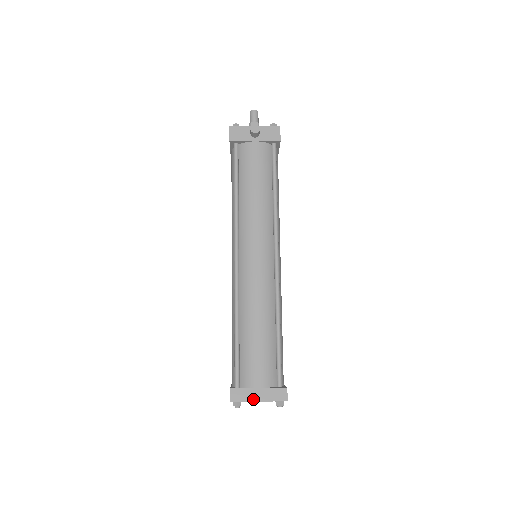
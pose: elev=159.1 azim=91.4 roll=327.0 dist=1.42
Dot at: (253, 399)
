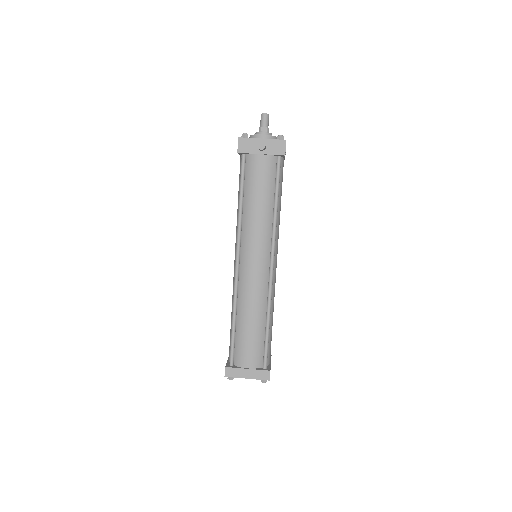
Dot at: (243, 376)
